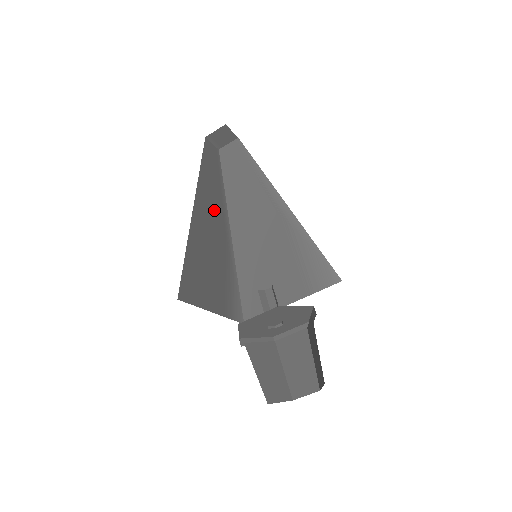
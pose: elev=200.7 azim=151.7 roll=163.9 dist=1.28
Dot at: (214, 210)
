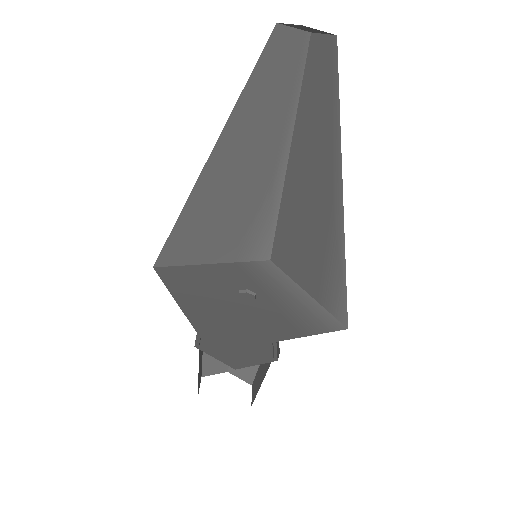
Dot at: occluded
